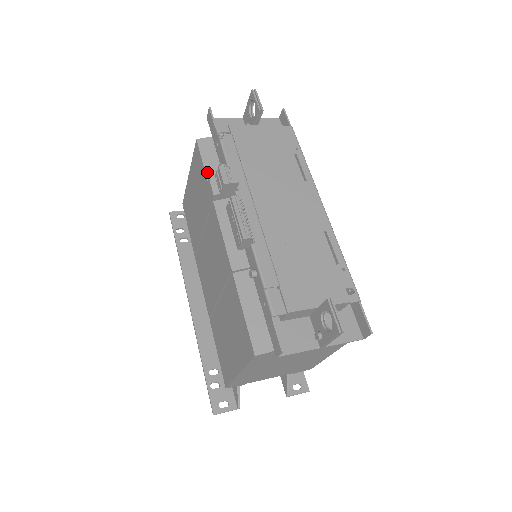
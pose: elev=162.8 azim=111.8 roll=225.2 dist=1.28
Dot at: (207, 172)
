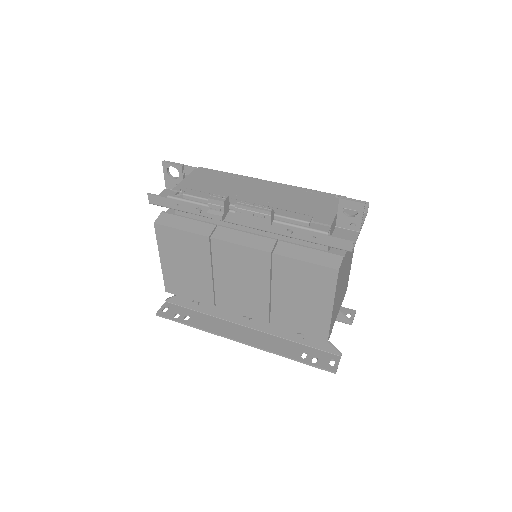
Dot at: (185, 230)
